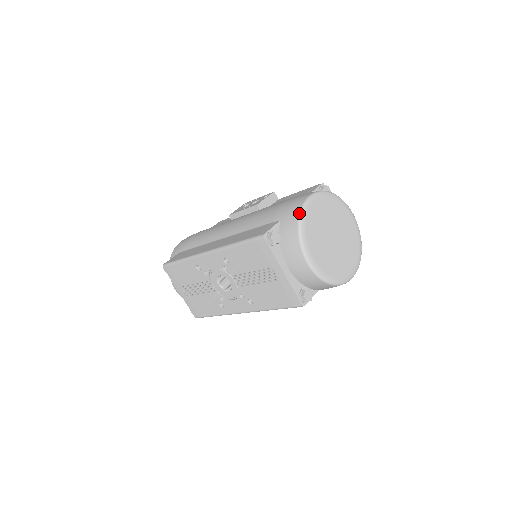
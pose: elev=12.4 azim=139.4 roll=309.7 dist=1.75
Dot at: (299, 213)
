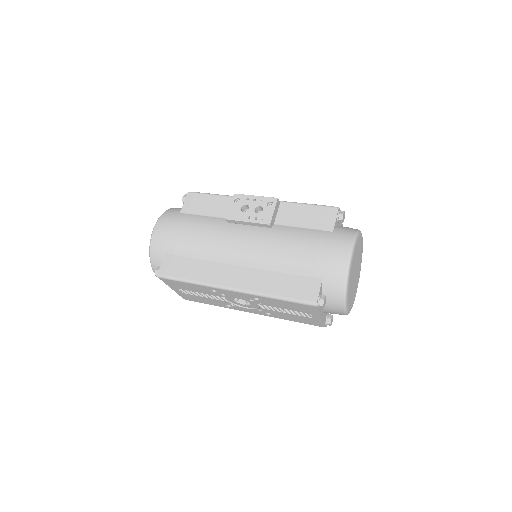
Dot at: (345, 279)
